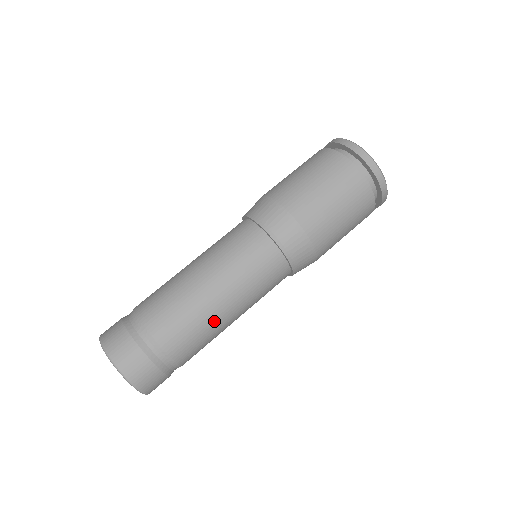
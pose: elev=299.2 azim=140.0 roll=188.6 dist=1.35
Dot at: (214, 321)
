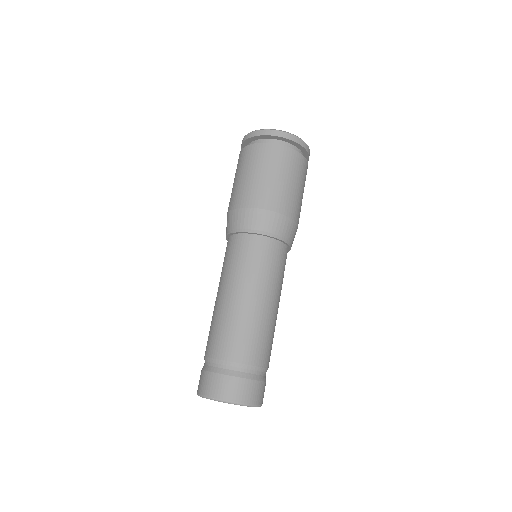
Dot at: (267, 320)
